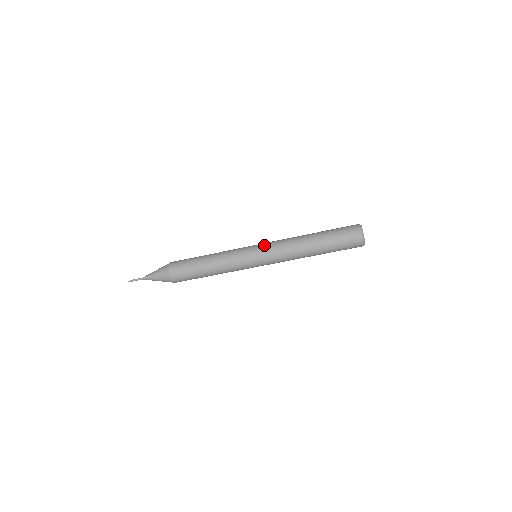
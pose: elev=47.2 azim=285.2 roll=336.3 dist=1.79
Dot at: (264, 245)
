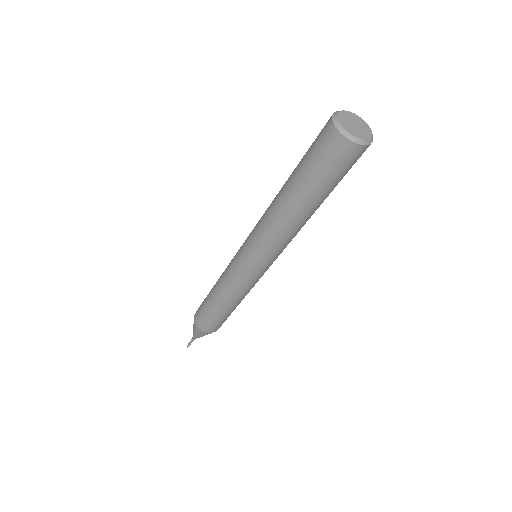
Dot at: (250, 252)
